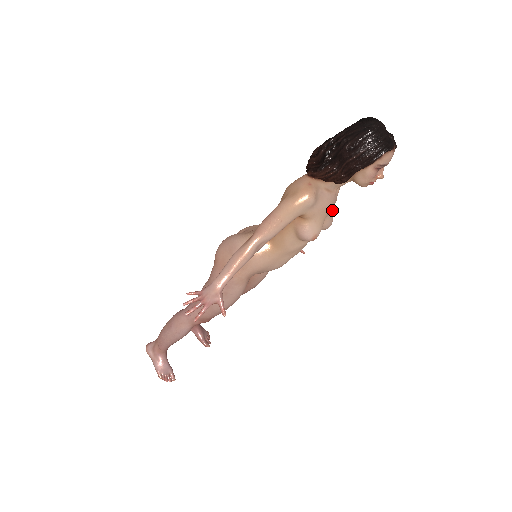
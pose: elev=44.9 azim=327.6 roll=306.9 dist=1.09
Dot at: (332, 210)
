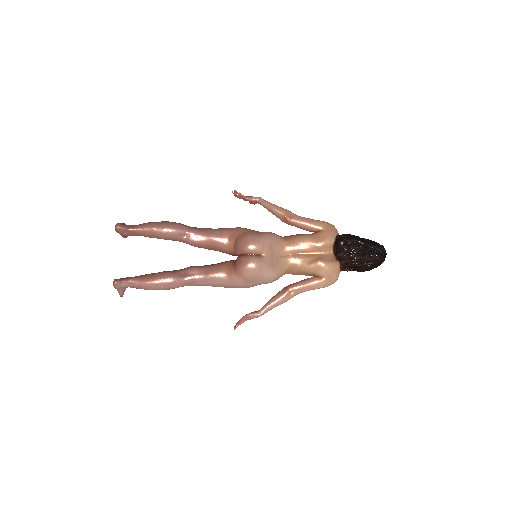
Dot at: occluded
